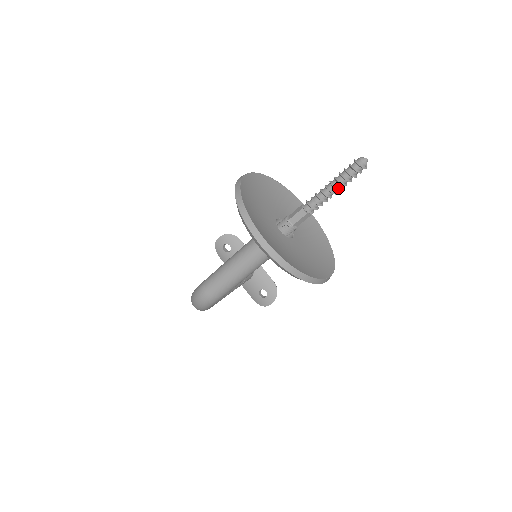
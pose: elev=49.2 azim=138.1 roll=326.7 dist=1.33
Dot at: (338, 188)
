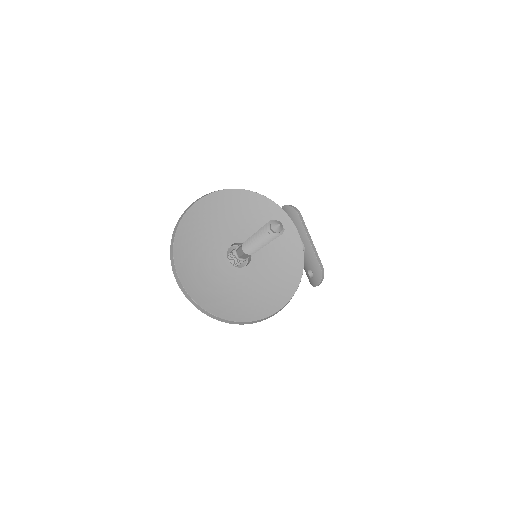
Dot at: (261, 243)
